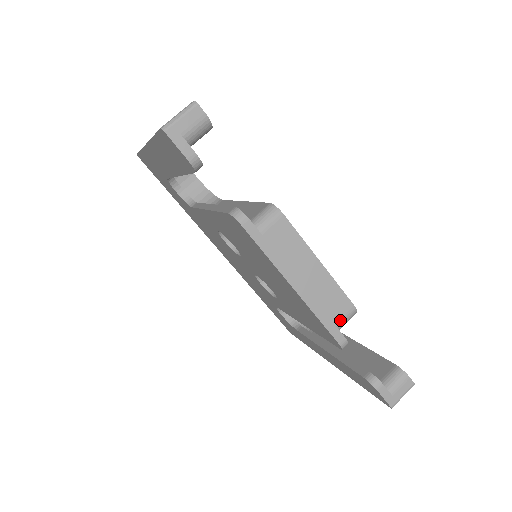
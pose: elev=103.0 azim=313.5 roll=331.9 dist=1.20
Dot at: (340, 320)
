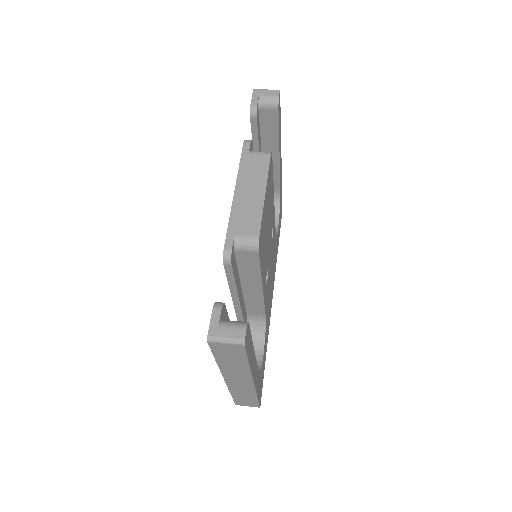
Dot at: (241, 235)
